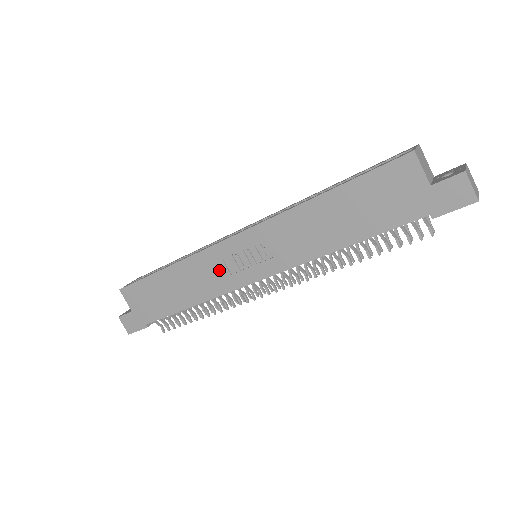
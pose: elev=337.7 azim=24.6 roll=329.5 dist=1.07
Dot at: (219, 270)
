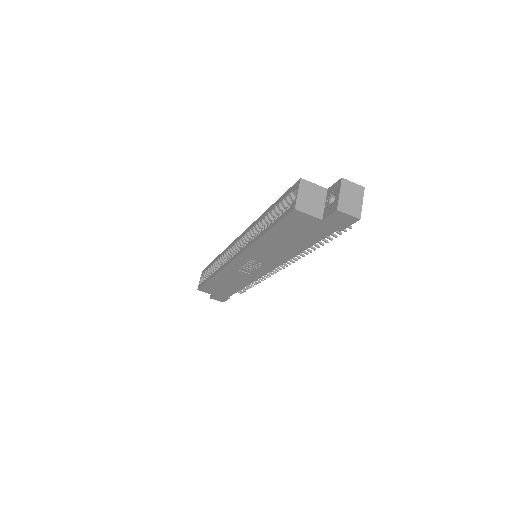
Dot at: (241, 274)
